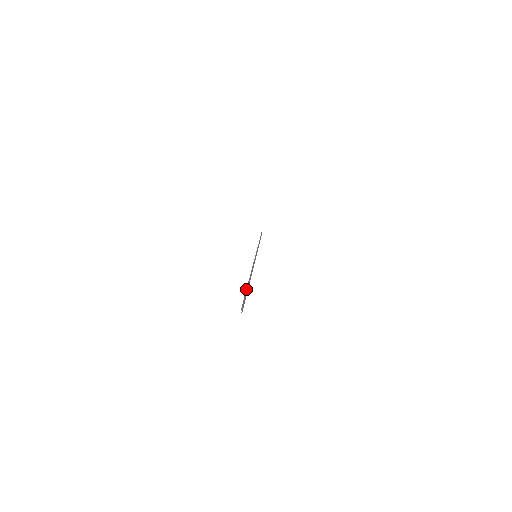
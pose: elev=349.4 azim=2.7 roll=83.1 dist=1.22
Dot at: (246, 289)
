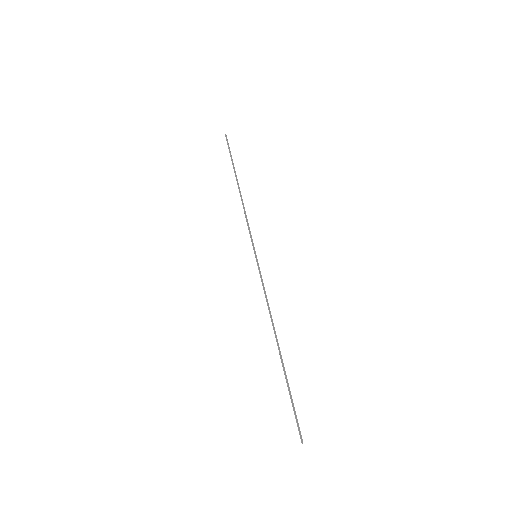
Dot at: (288, 384)
